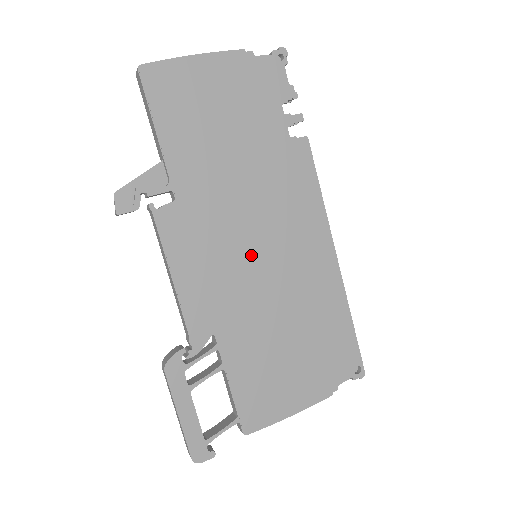
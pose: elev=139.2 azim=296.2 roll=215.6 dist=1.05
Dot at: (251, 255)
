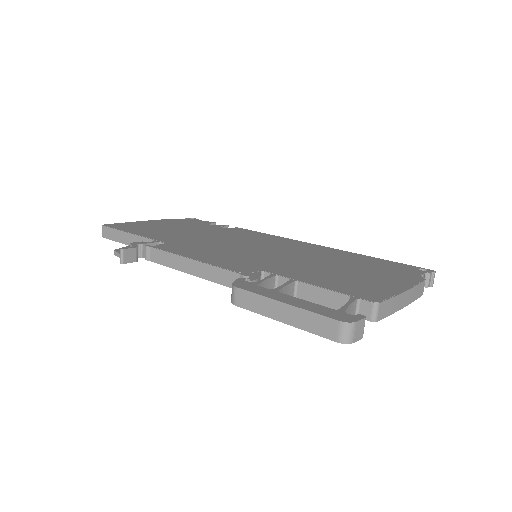
Dot at: (250, 250)
